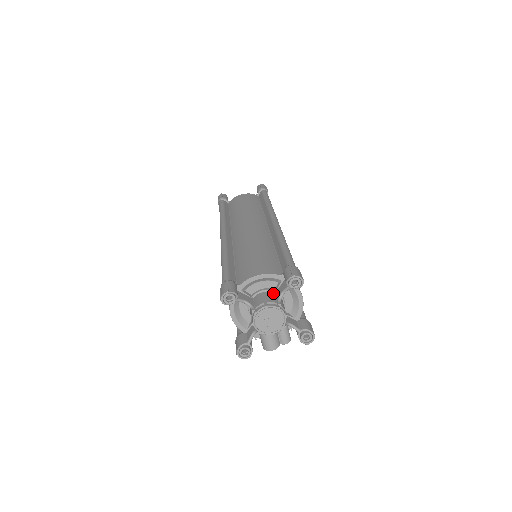
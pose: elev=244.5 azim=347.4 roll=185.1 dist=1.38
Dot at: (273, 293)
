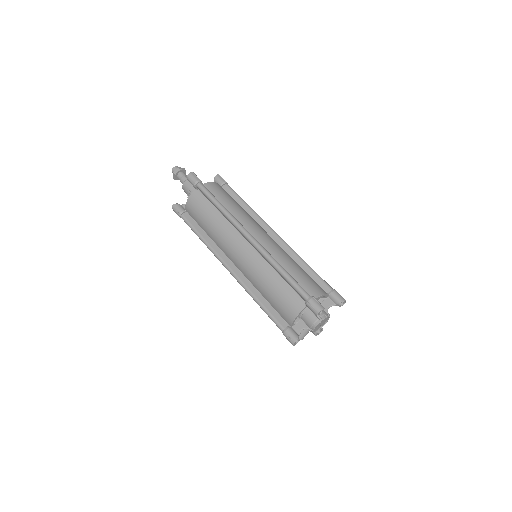
Dot at: occluded
